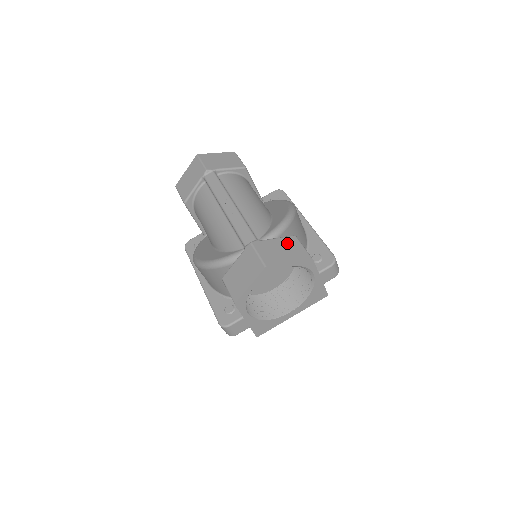
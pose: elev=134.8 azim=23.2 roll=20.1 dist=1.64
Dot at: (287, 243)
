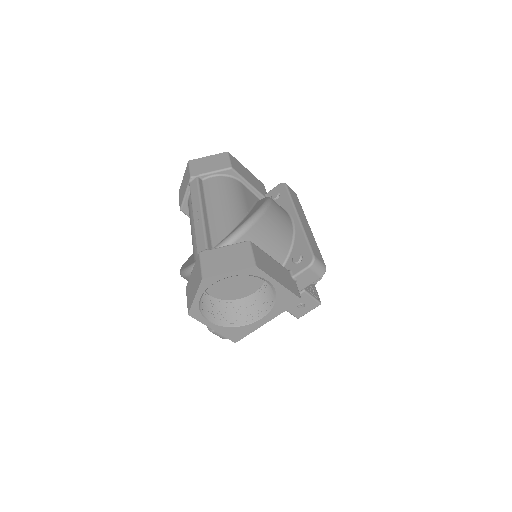
Dot at: (236, 250)
